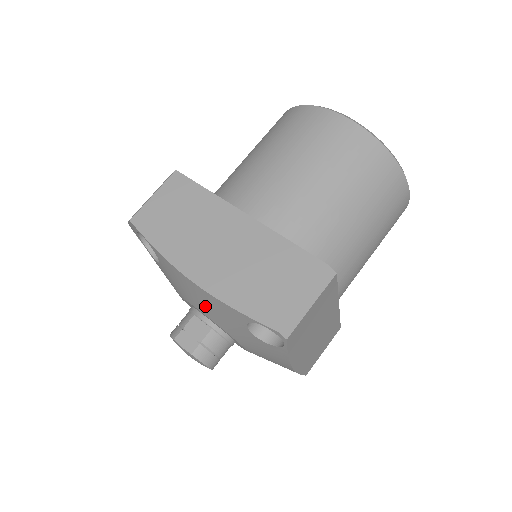
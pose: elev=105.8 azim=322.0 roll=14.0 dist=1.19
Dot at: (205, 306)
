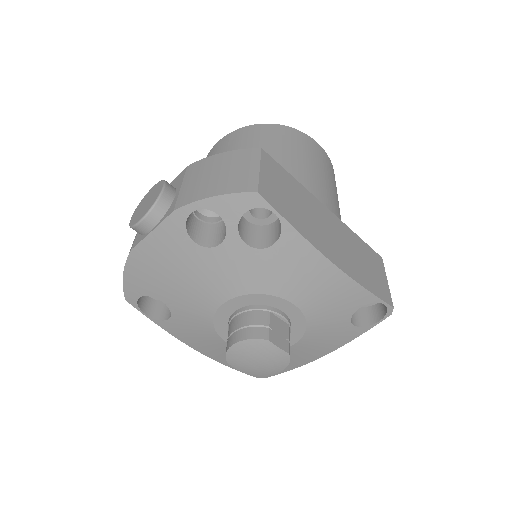
Dot at: (317, 295)
